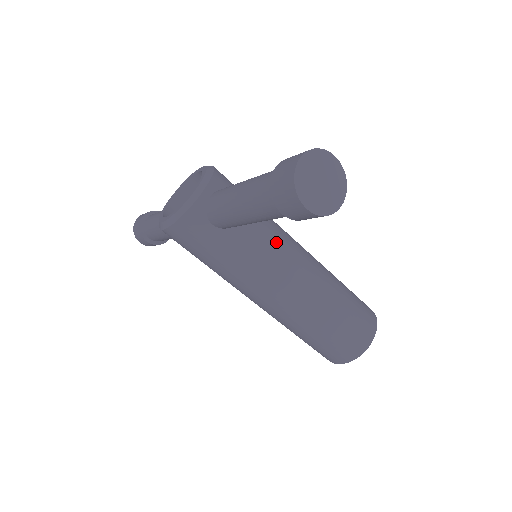
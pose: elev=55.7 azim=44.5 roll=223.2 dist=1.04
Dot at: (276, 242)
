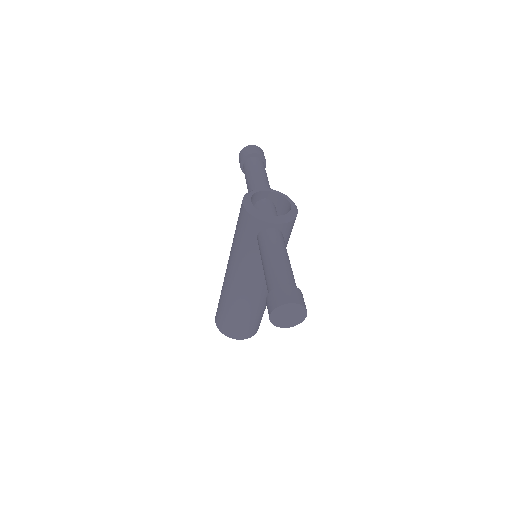
Dot at: occluded
